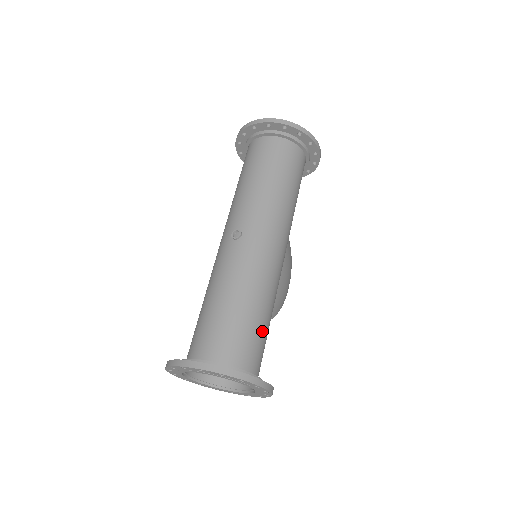
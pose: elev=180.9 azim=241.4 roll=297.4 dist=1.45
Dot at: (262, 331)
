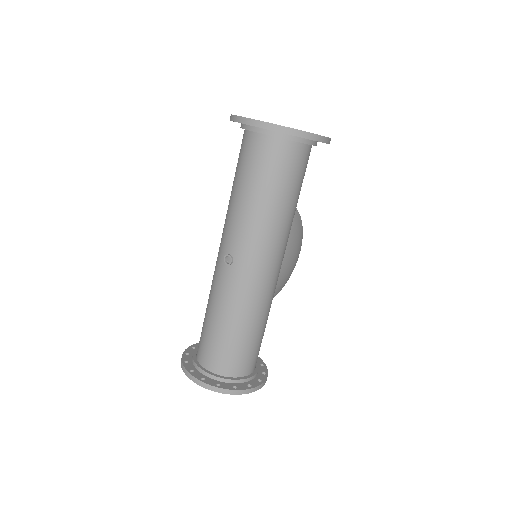
Dot at: (255, 342)
